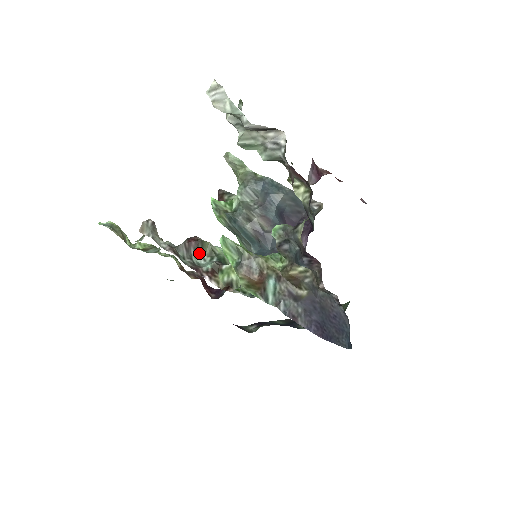
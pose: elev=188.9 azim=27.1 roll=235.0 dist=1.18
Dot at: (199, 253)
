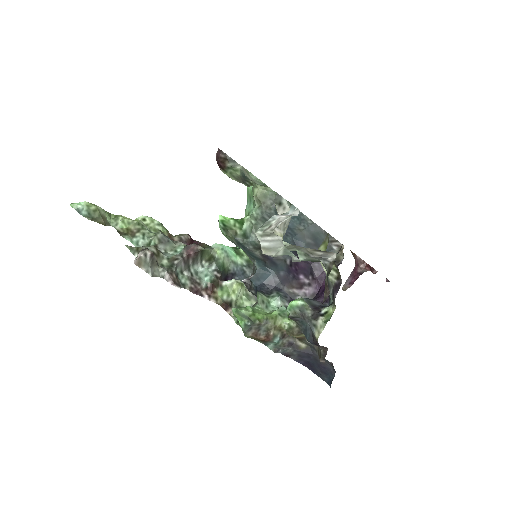
Dot at: (197, 261)
